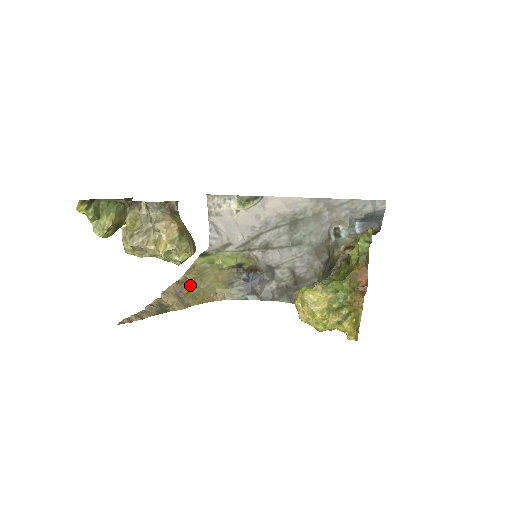
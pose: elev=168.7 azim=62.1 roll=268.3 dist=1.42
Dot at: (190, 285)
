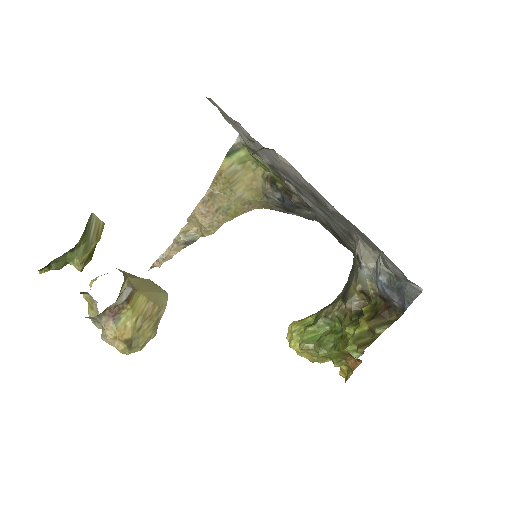
Dot at: (218, 199)
